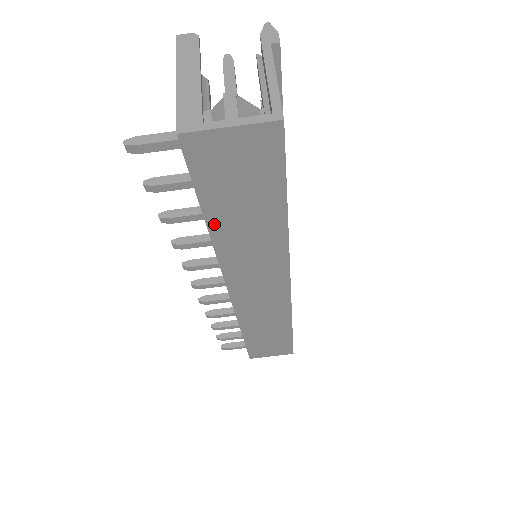
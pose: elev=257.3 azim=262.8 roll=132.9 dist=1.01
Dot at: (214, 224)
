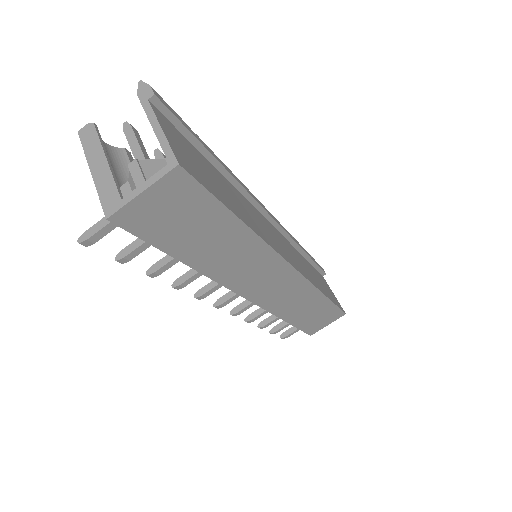
Dot at: (190, 260)
